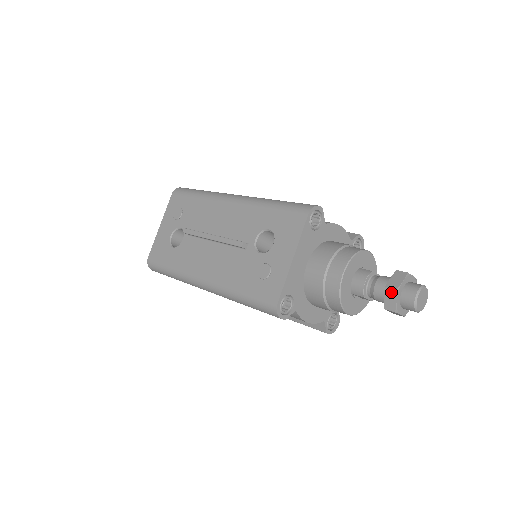
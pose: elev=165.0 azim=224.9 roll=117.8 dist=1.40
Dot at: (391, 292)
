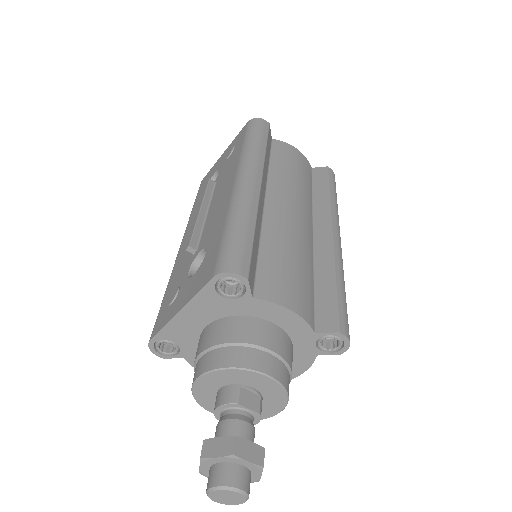
Dot at: (201, 452)
